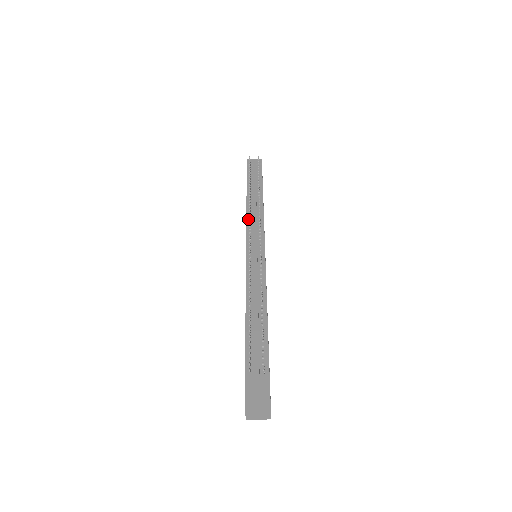
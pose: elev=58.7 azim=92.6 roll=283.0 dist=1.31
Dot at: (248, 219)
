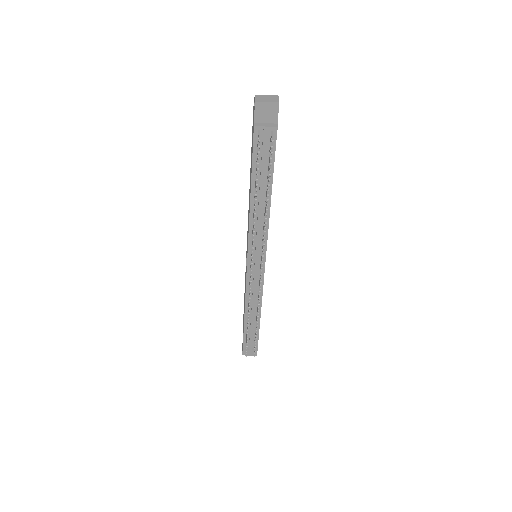
Dot at: (251, 229)
